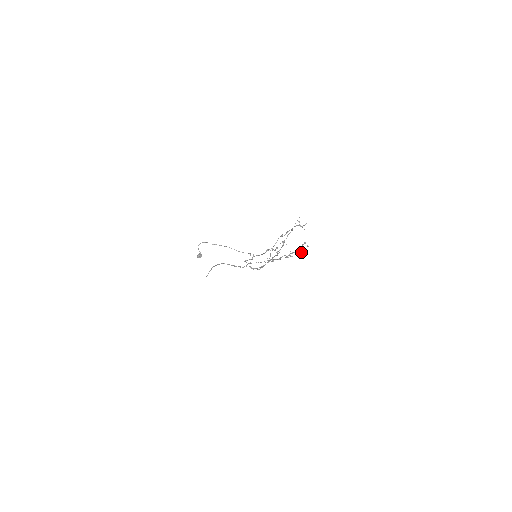
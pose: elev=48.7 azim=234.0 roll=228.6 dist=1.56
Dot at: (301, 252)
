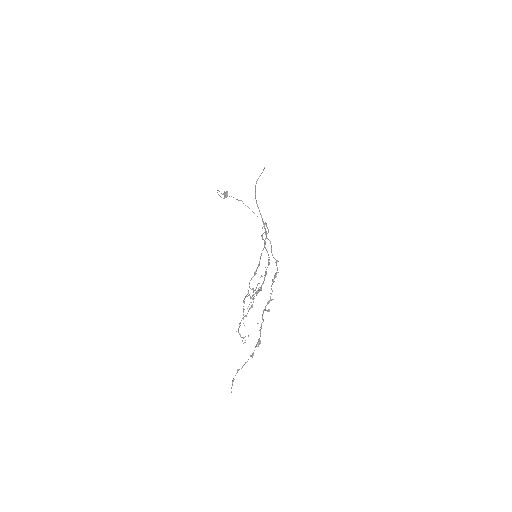
Dot at: (259, 340)
